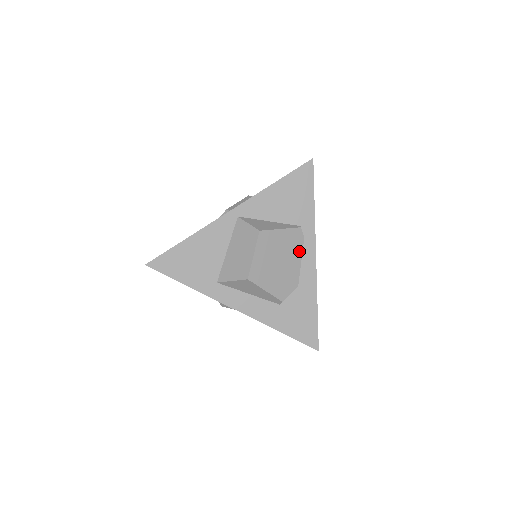
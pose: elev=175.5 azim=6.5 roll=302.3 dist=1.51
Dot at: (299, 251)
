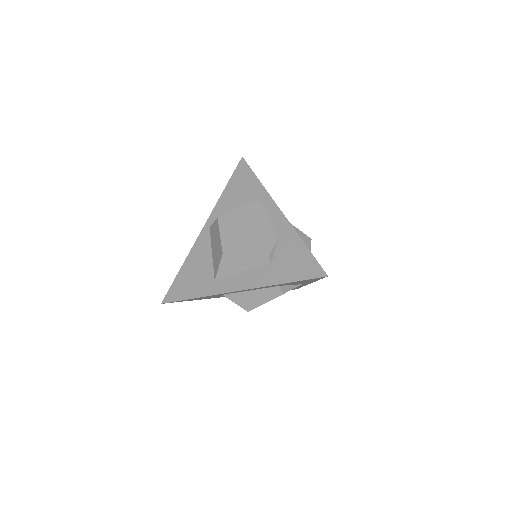
Dot at: (264, 215)
